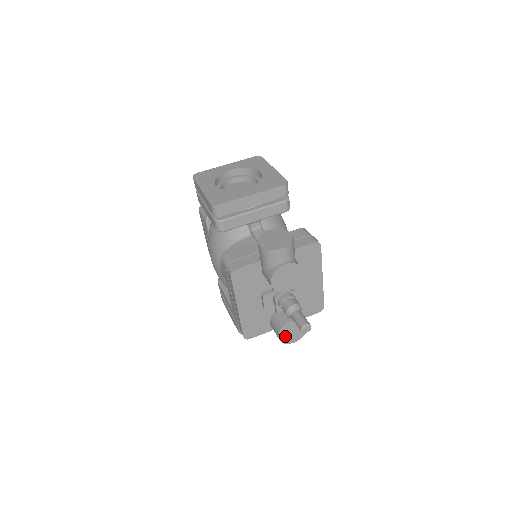
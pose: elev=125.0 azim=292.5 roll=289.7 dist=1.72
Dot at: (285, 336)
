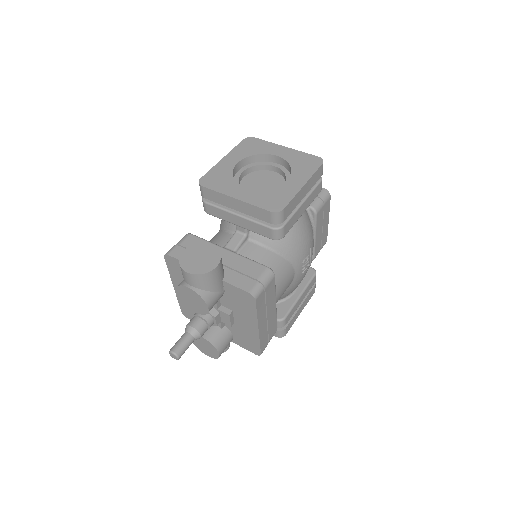
Dot at: (198, 343)
